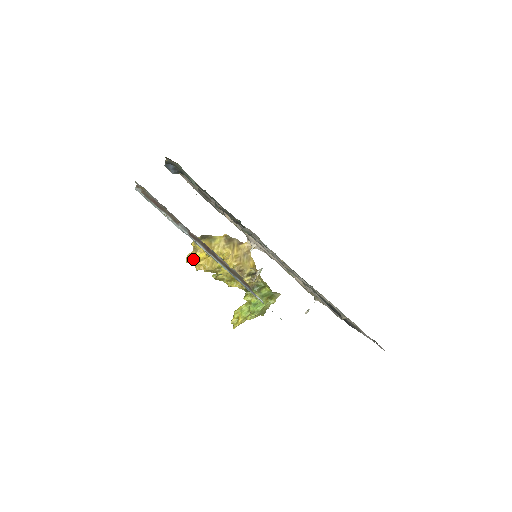
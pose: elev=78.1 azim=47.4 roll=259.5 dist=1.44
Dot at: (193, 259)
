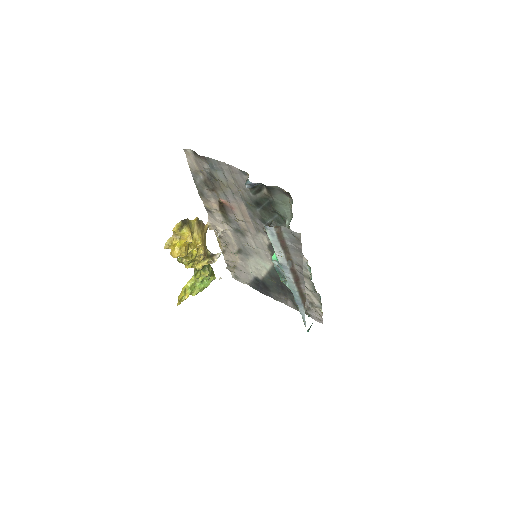
Dot at: (174, 246)
